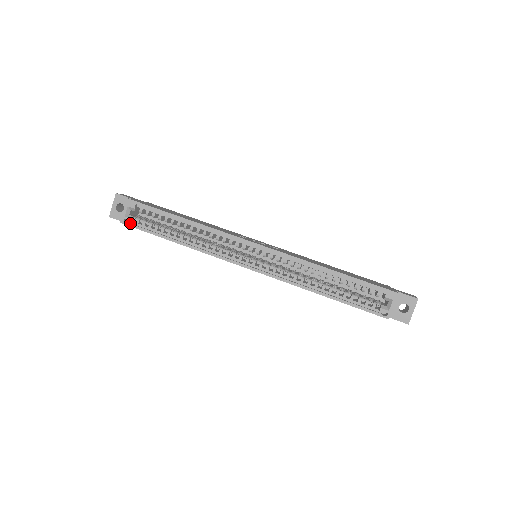
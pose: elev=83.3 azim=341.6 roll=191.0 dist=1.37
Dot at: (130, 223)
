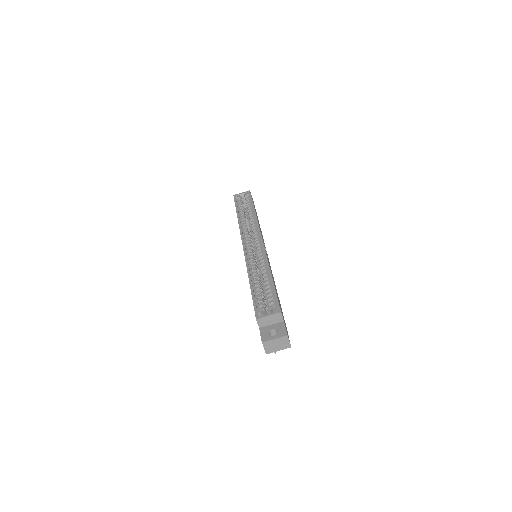
Dot at: (236, 198)
